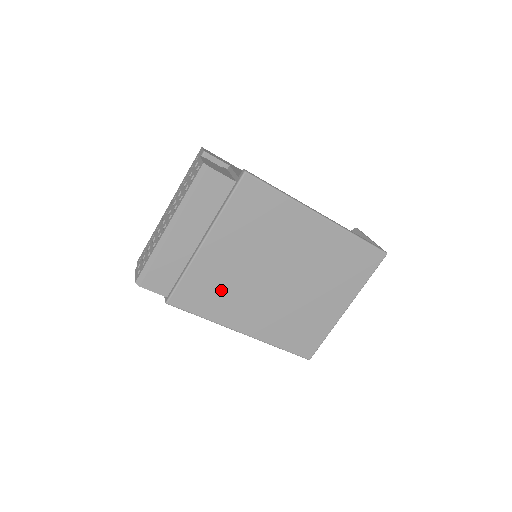
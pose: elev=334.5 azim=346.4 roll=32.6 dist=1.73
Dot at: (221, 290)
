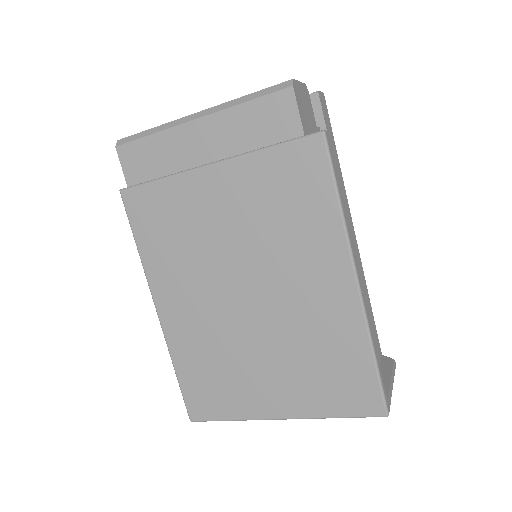
Dot at: (178, 238)
